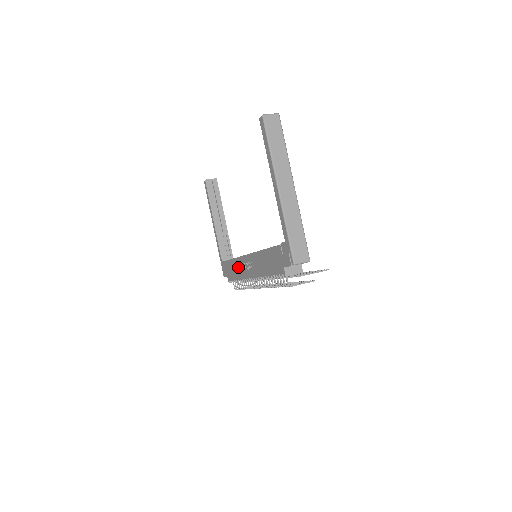
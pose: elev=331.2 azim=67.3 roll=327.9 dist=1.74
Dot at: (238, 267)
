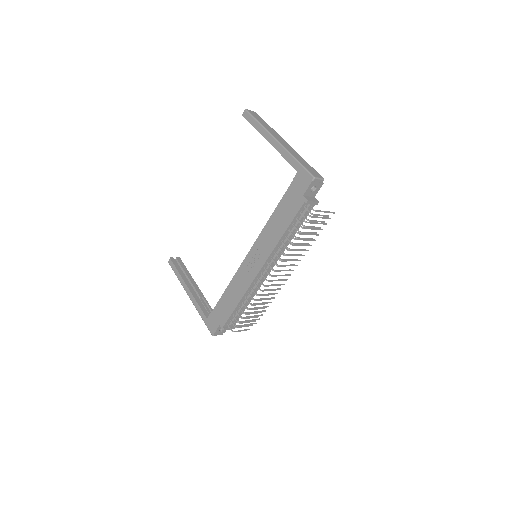
Dot at: (236, 286)
